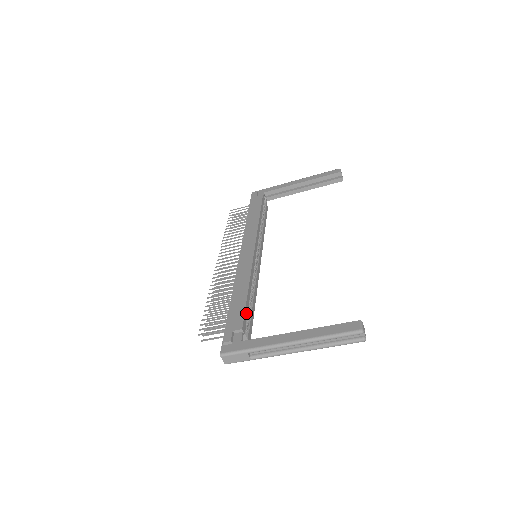
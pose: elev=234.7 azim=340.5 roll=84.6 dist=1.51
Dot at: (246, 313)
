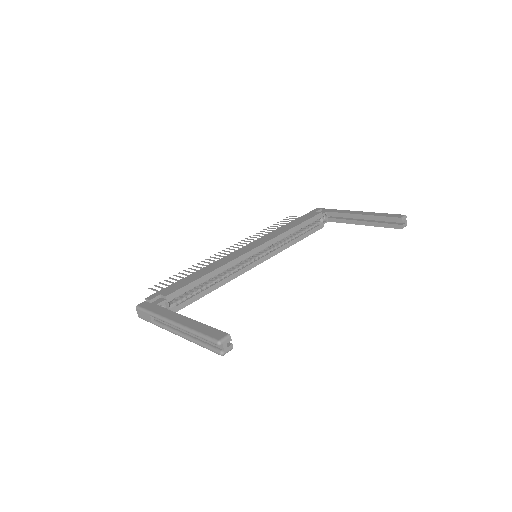
Dot at: (186, 289)
